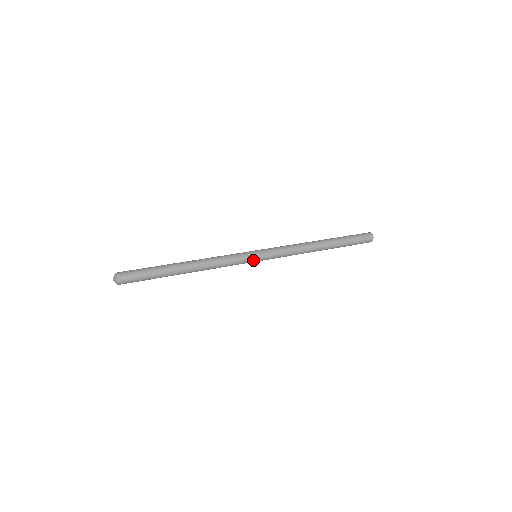
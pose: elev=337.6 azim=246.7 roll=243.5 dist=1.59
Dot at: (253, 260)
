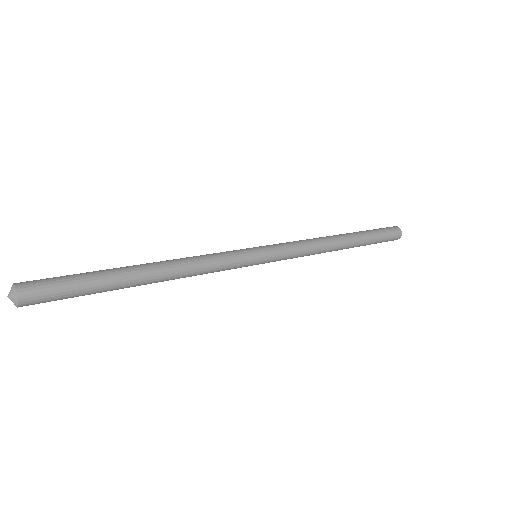
Dot at: (252, 264)
